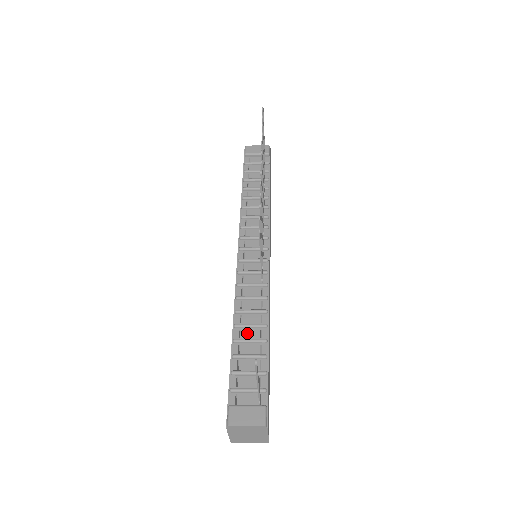
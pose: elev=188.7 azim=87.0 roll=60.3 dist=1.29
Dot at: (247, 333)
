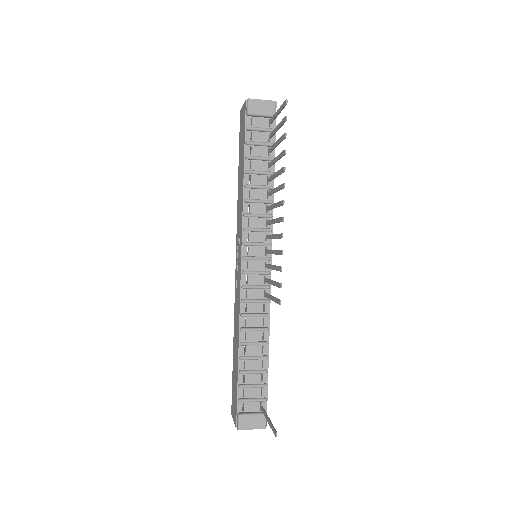
Dot at: (251, 350)
